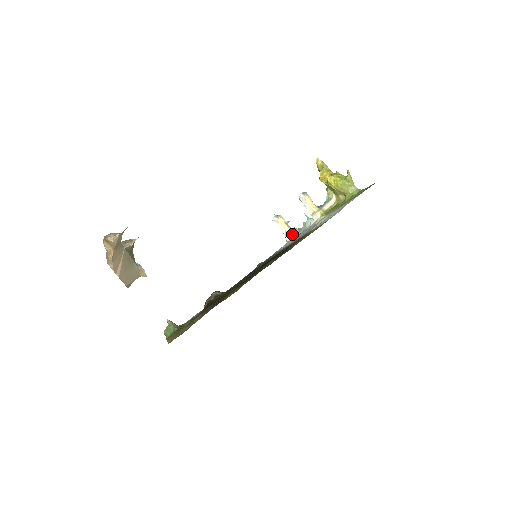
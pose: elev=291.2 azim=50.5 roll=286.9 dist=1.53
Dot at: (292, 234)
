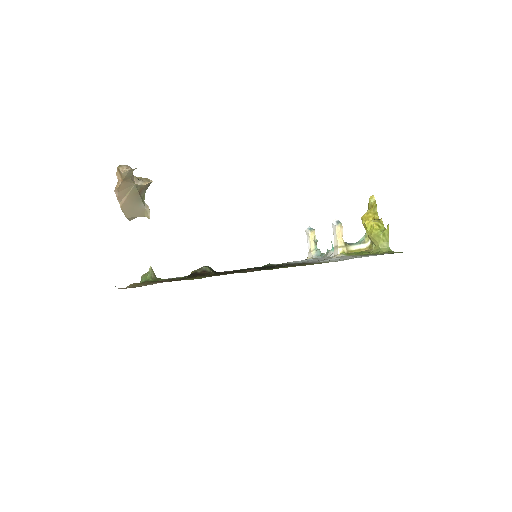
Dot at: (314, 254)
